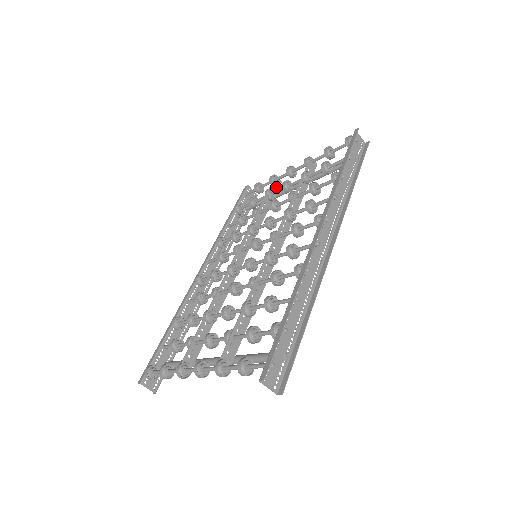
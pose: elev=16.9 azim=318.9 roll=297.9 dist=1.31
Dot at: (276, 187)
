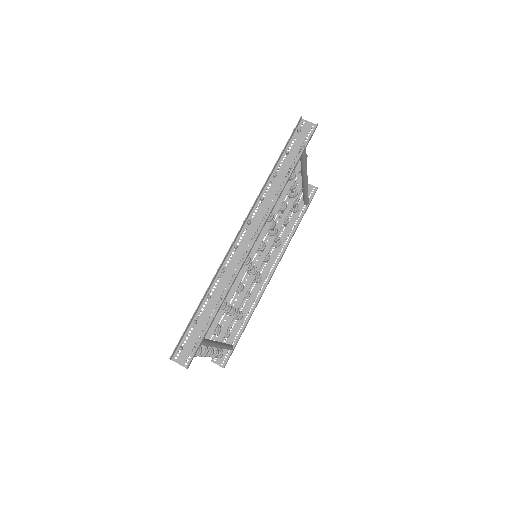
Dot at: (301, 183)
